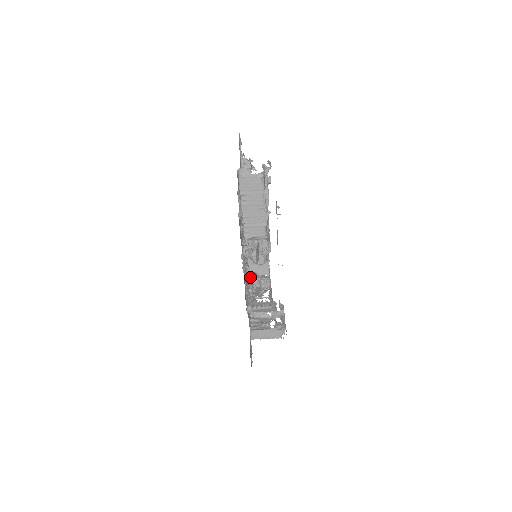
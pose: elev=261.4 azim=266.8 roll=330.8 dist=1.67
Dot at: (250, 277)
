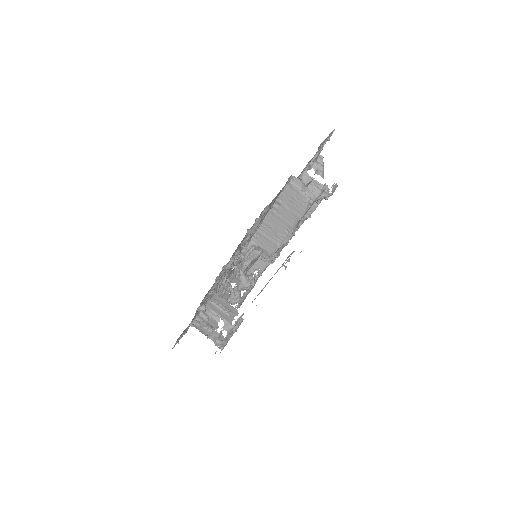
Dot at: (224, 282)
